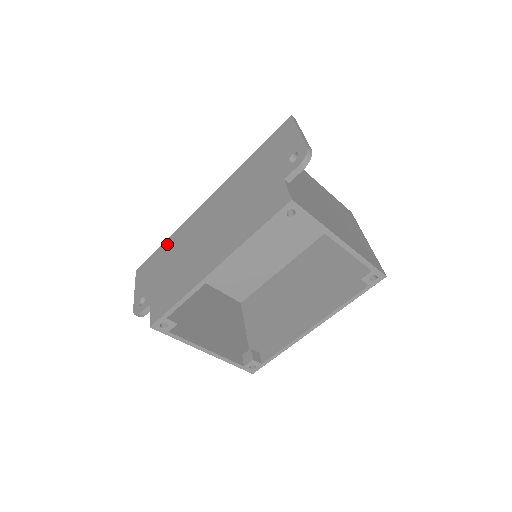
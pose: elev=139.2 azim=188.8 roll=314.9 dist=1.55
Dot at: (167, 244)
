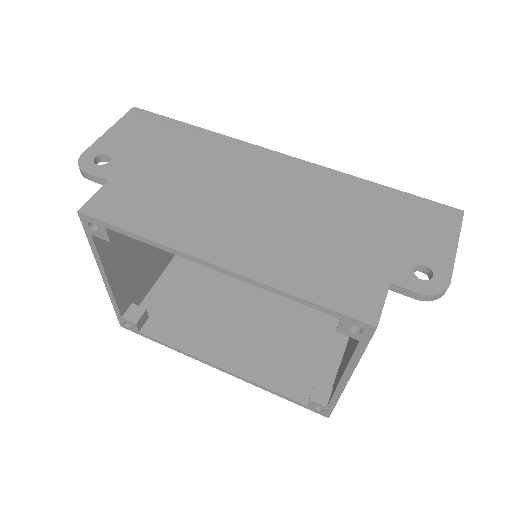
Dot at: (196, 134)
